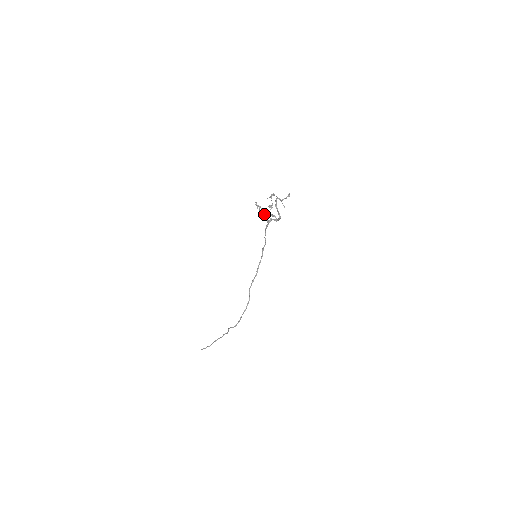
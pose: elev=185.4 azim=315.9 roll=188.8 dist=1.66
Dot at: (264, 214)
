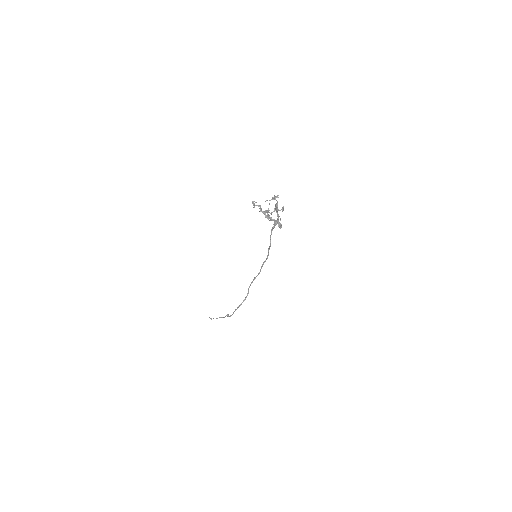
Dot at: (267, 215)
